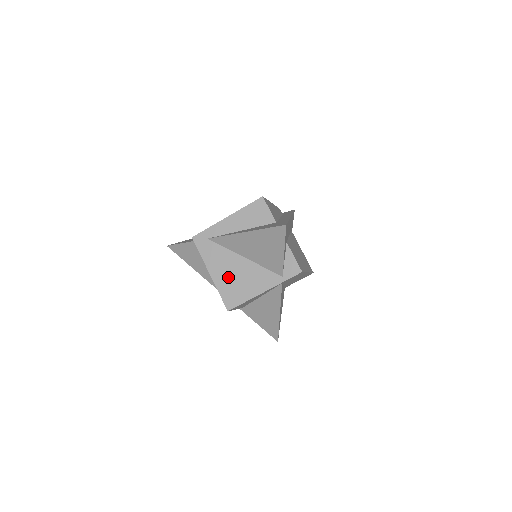
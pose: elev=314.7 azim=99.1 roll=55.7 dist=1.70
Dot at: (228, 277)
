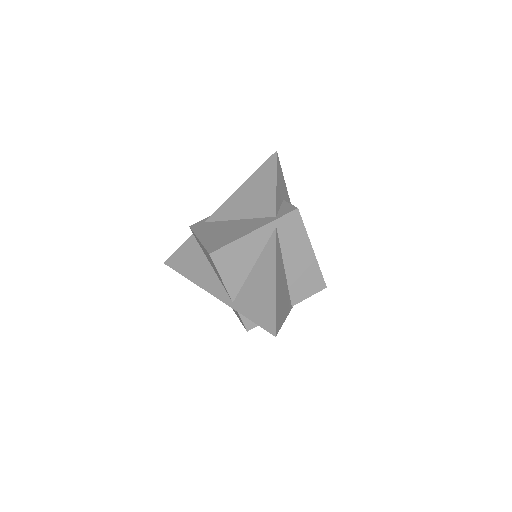
Dot at: (217, 234)
